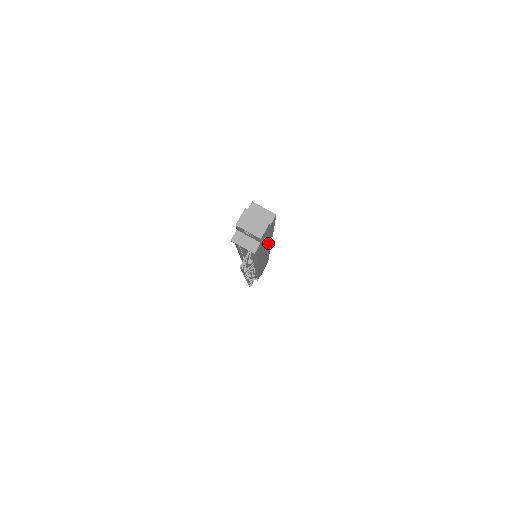
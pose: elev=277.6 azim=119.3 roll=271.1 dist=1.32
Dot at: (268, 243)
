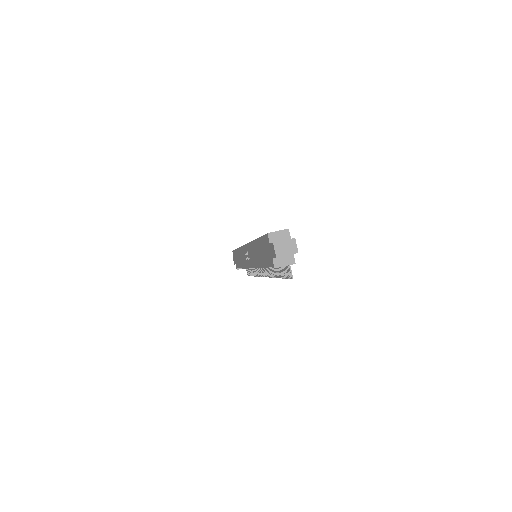
Dot at: occluded
